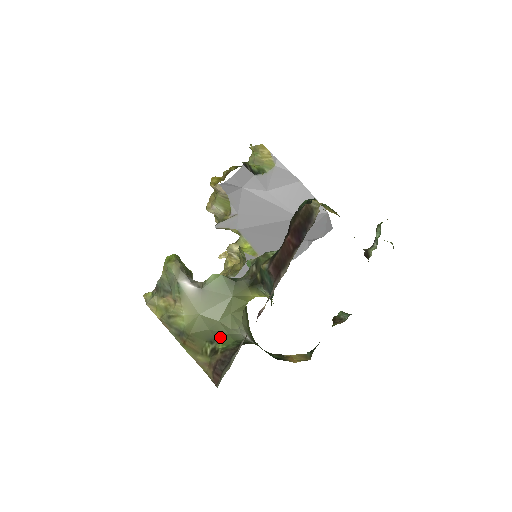
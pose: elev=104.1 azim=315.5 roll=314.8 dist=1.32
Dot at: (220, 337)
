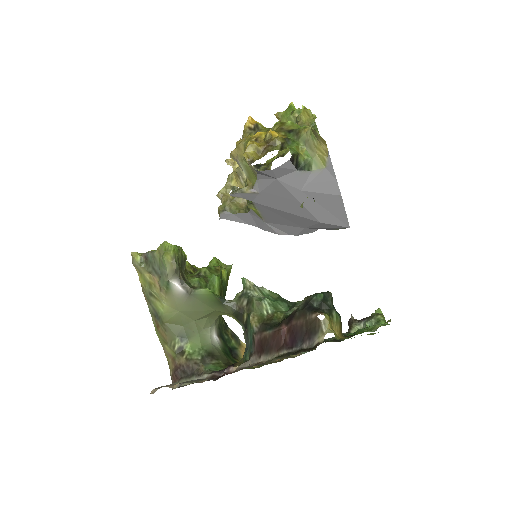
Dot at: (191, 336)
